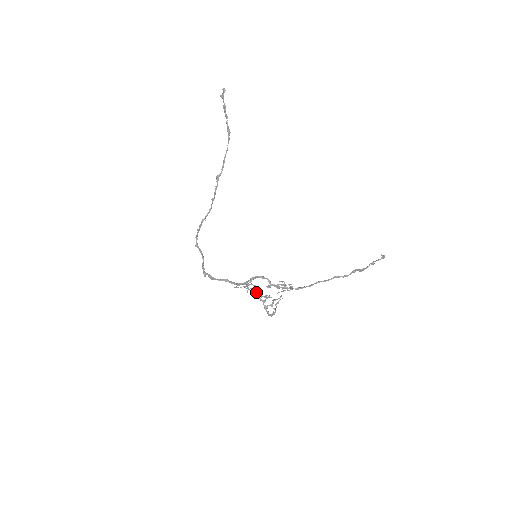
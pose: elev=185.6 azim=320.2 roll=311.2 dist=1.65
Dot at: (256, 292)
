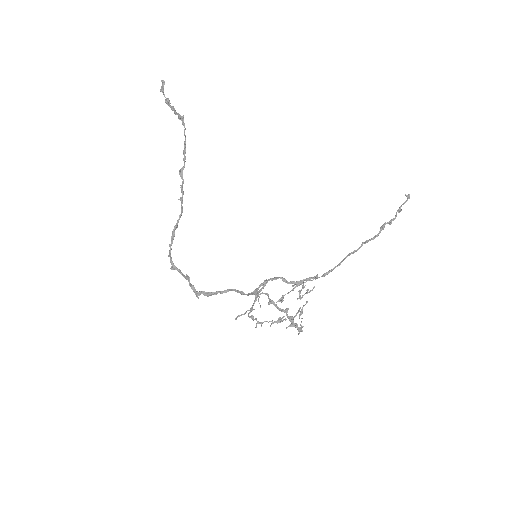
Dot at: (271, 302)
